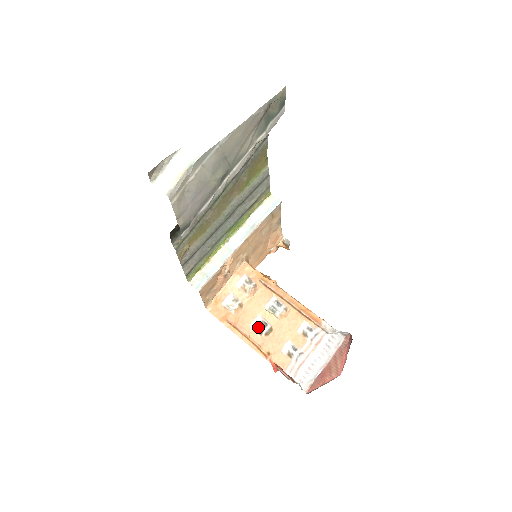
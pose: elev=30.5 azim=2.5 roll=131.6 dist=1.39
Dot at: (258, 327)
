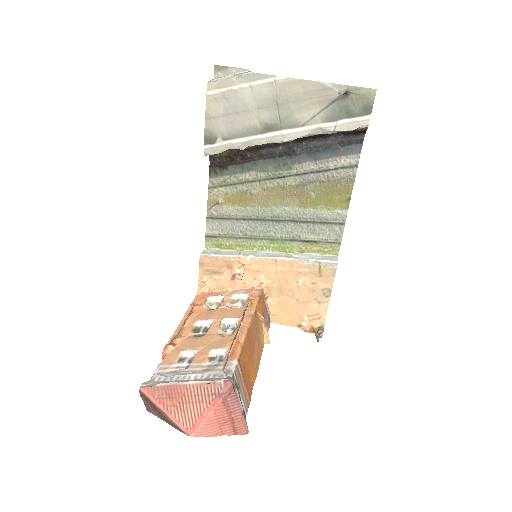
Dot at: (200, 327)
